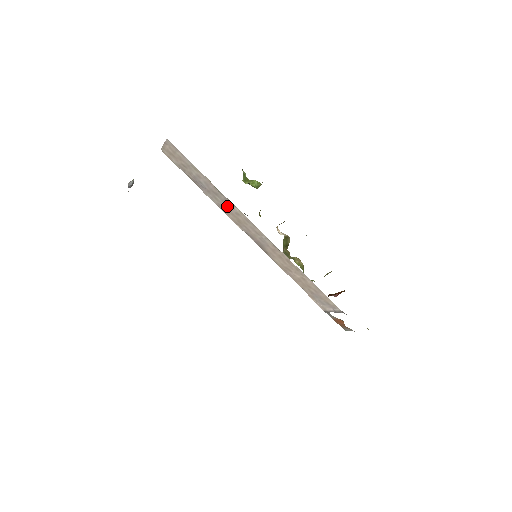
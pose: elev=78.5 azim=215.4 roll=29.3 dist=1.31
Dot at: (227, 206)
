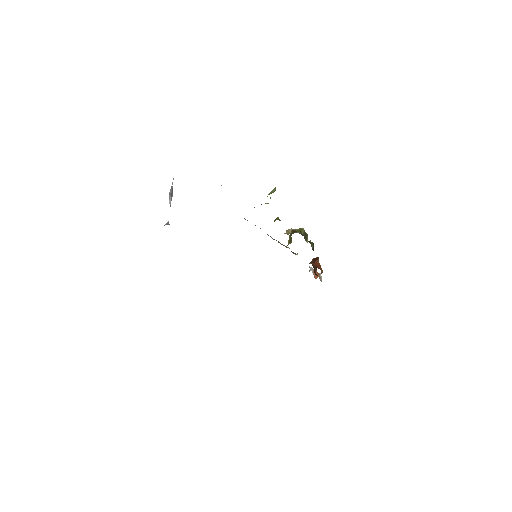
Dot at: occluded
